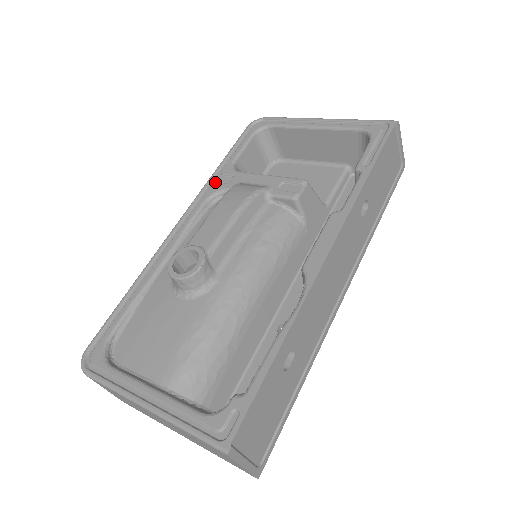
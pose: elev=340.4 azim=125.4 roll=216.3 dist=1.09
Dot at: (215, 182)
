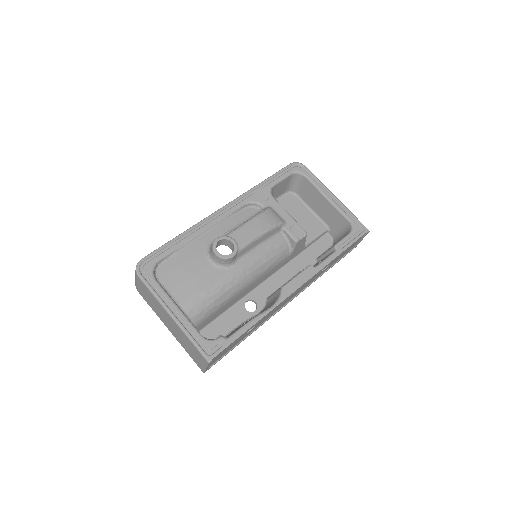
Dot at: (256, 193)
